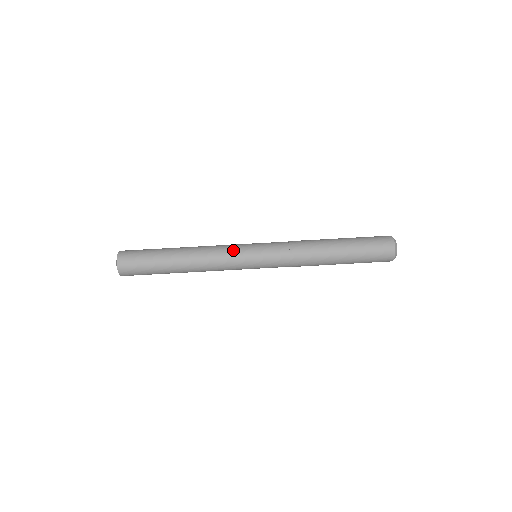
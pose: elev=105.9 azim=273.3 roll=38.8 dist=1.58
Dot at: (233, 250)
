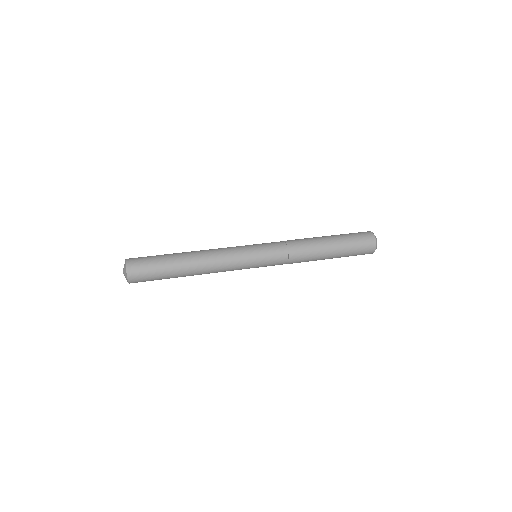
Dot at: (236, 248)
